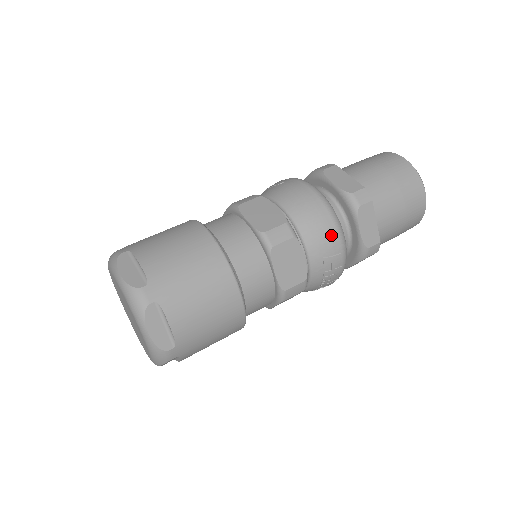
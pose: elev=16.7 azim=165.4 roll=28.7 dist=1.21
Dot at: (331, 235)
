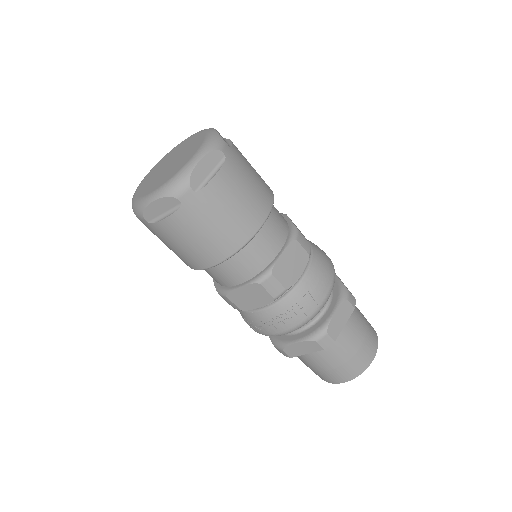
Dot at: (325, 286)
